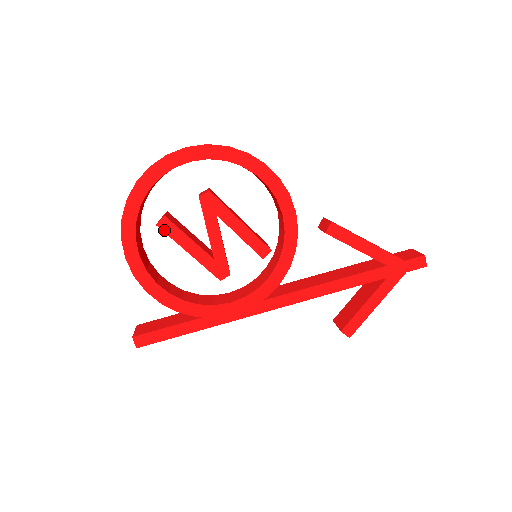
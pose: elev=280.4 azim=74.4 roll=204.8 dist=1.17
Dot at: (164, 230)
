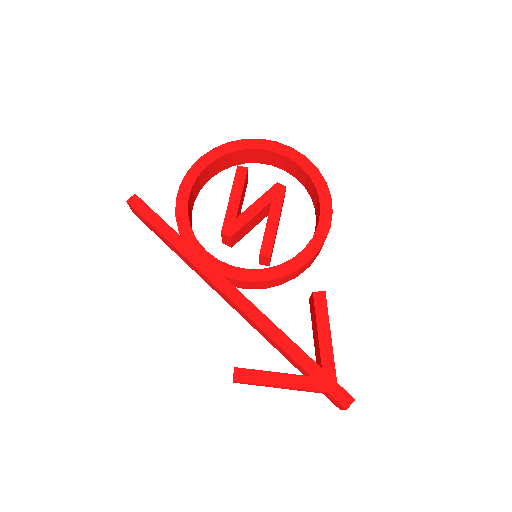
Dot at: (237, 172)
